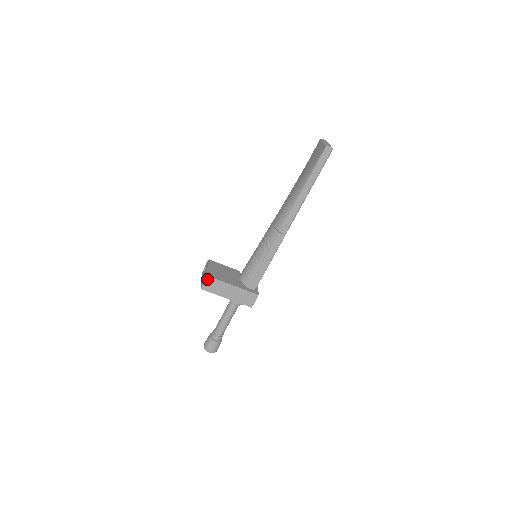
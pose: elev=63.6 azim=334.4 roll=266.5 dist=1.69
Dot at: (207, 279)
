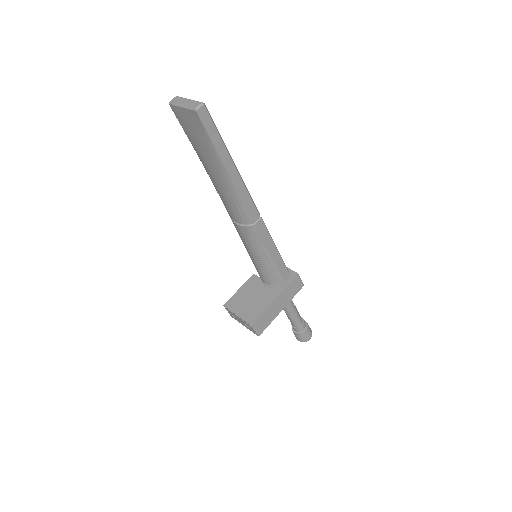
Dot at: (254, 327)
